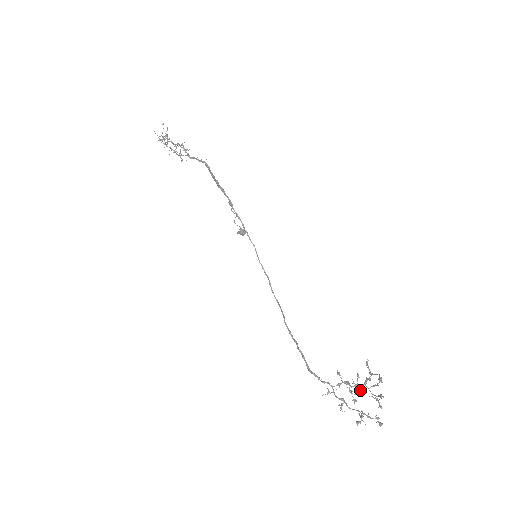
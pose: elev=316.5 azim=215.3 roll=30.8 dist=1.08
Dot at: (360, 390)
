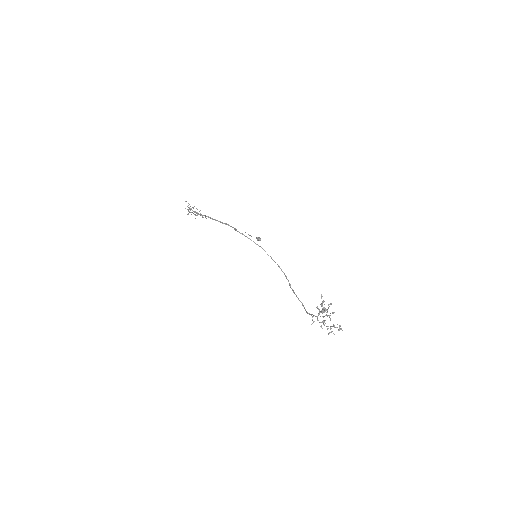
Dot at: occluded
